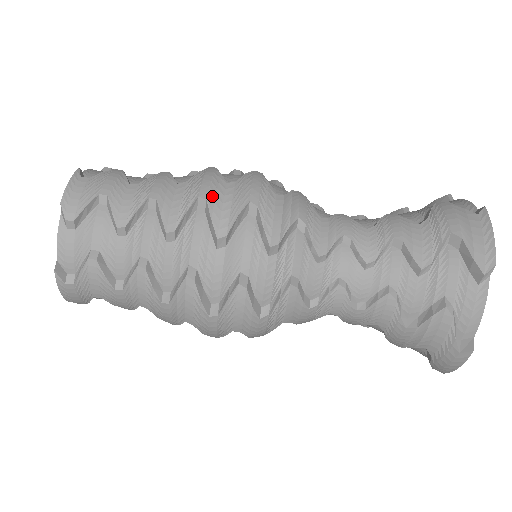
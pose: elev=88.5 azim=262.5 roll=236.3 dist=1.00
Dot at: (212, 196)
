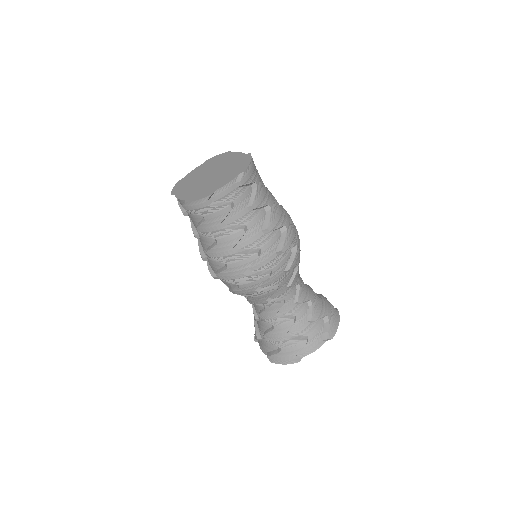
Dot at: (231, 270)
